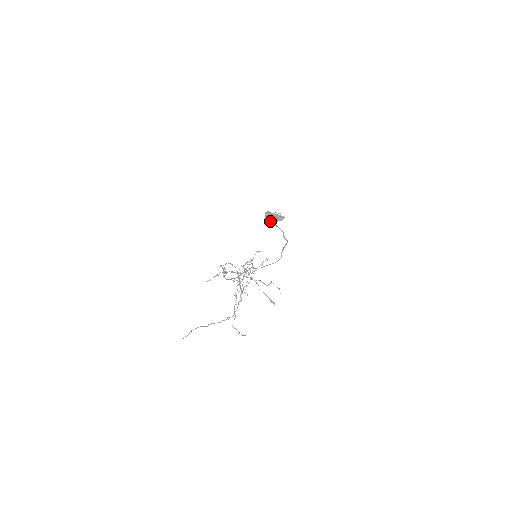
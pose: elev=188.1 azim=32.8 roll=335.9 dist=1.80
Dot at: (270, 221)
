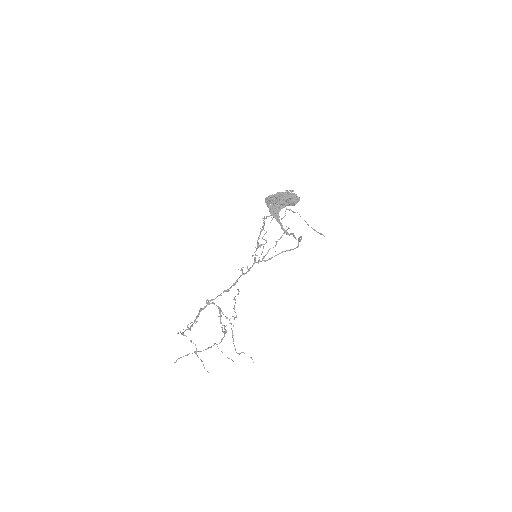
Dot at: (274, 210)
